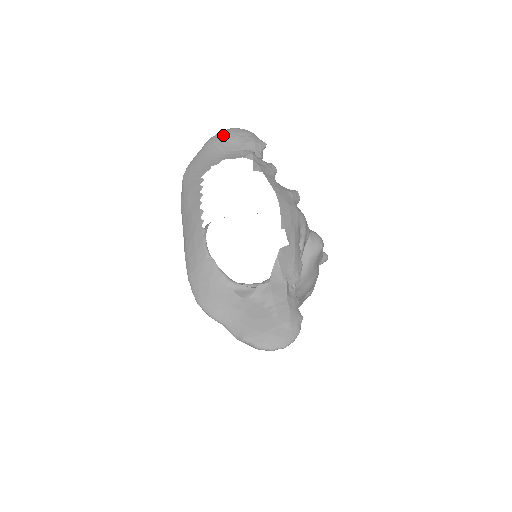
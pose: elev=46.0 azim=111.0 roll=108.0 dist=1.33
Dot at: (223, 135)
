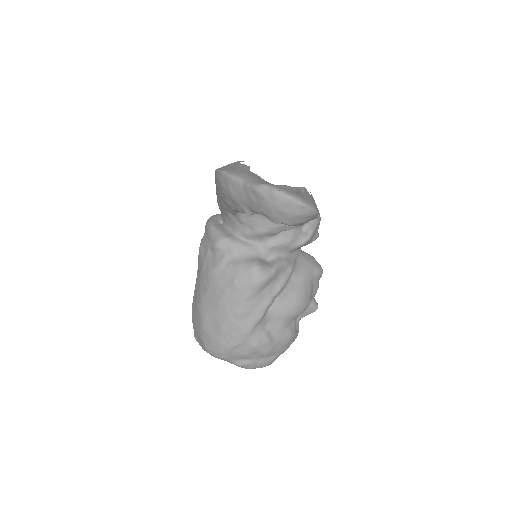
Dot at: occluded
